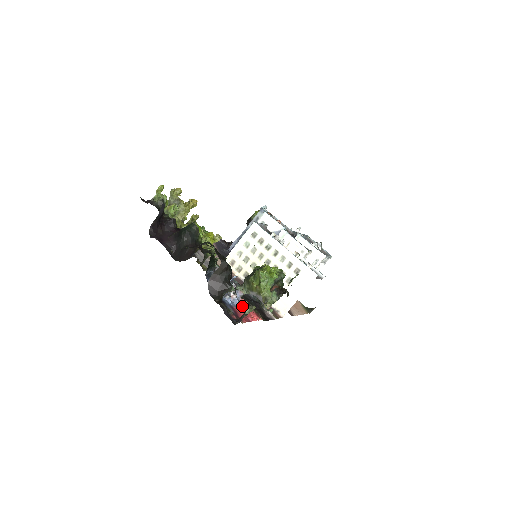
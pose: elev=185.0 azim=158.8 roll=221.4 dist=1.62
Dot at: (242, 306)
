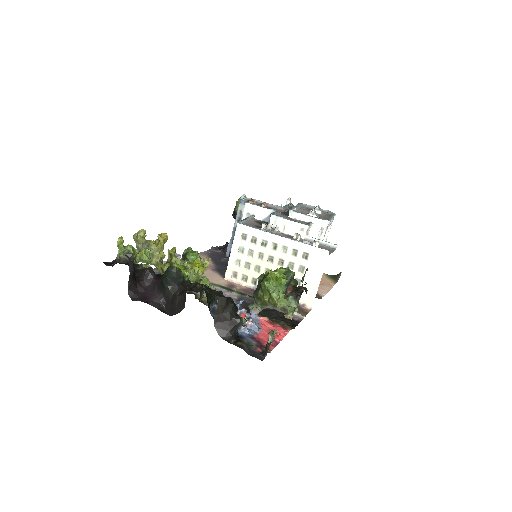
Dot at: (263, 327)
